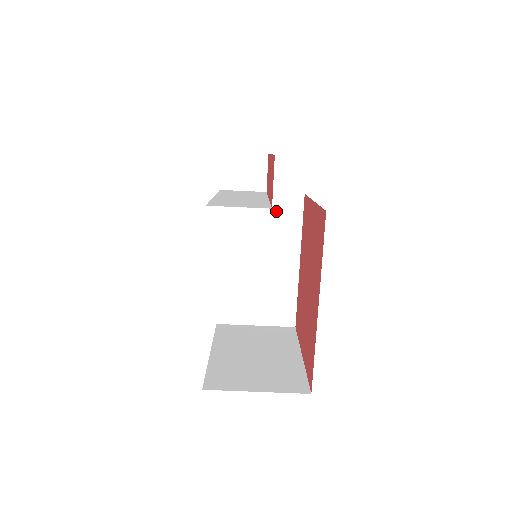
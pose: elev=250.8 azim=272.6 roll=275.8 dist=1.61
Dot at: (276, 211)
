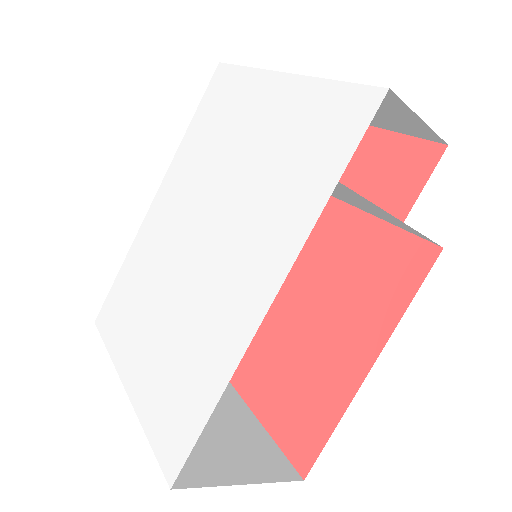
Dot at: occluded
